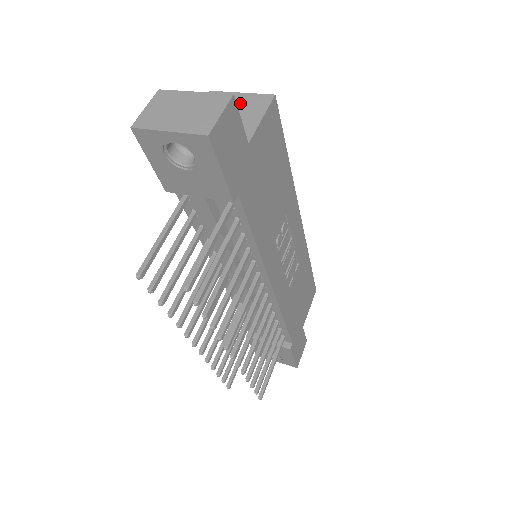
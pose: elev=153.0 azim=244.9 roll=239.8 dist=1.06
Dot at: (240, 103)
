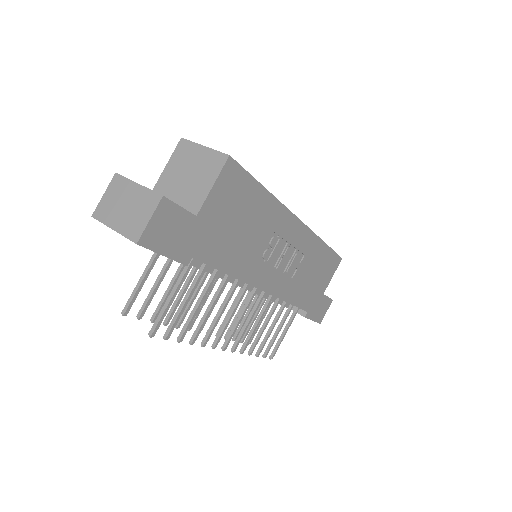
Dot at: (200, 161)
